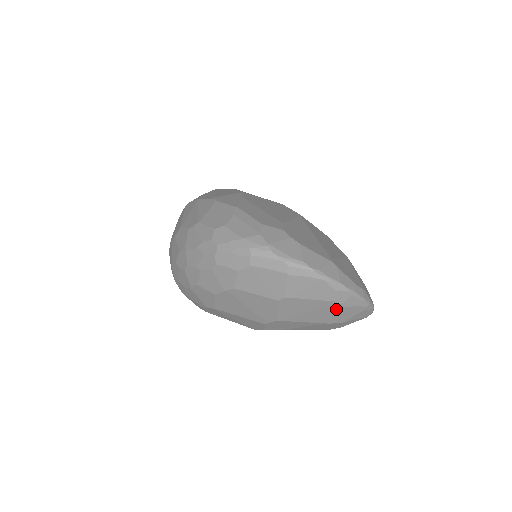
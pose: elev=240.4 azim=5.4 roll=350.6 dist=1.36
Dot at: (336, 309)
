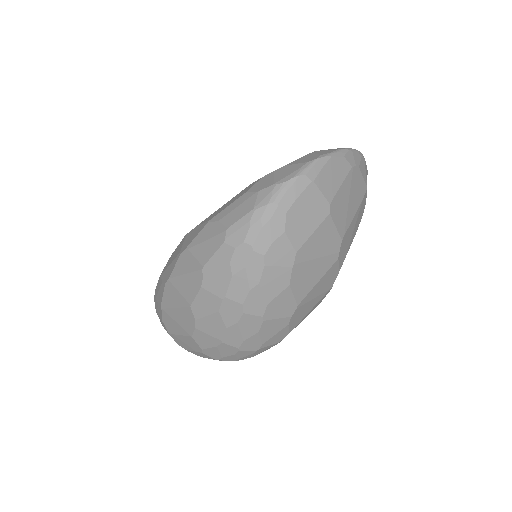
Dot at: (357, 176)
